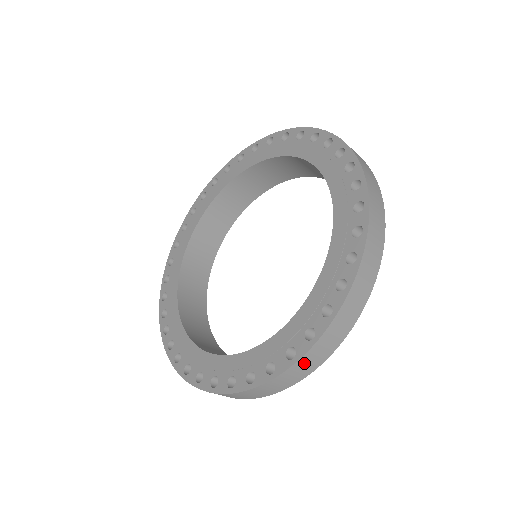
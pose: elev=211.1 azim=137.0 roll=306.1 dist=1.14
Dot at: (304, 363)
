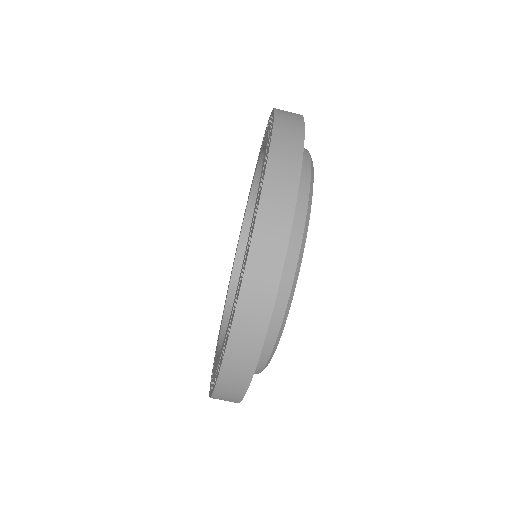
Dot at: (284, 118)
